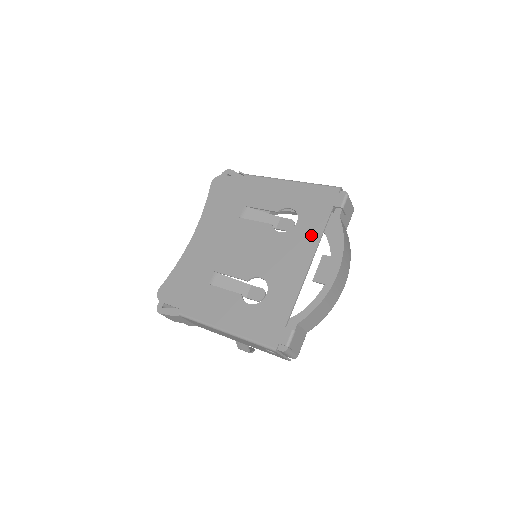
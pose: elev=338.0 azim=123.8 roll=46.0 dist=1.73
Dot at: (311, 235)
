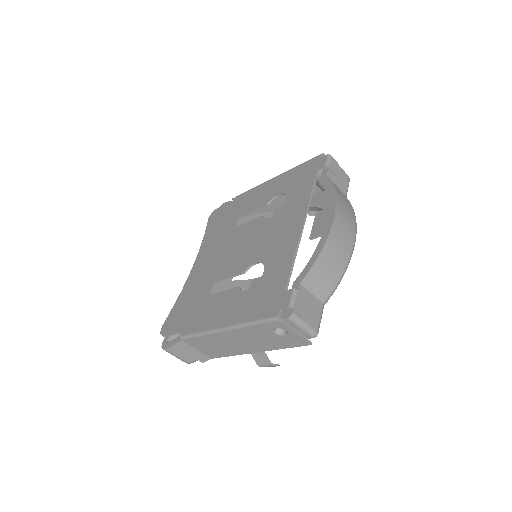
Dot at: (300, 202)
